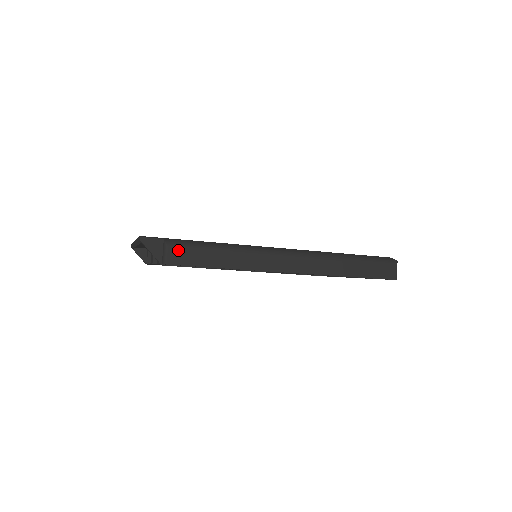
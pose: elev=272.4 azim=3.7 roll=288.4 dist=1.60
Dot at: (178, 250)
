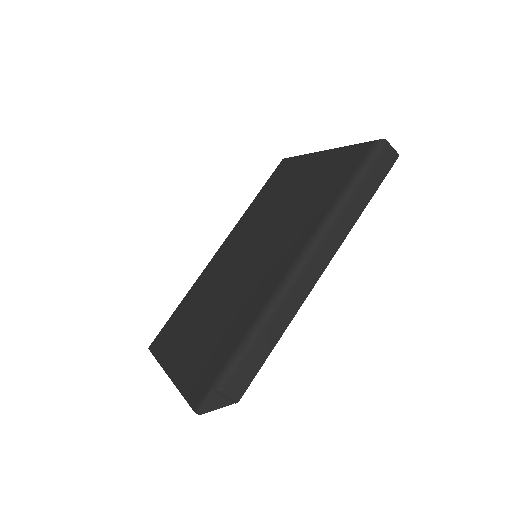
Dot at: (233, 382)
